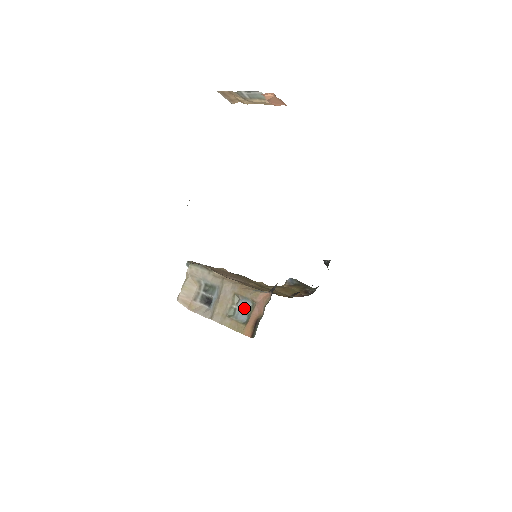
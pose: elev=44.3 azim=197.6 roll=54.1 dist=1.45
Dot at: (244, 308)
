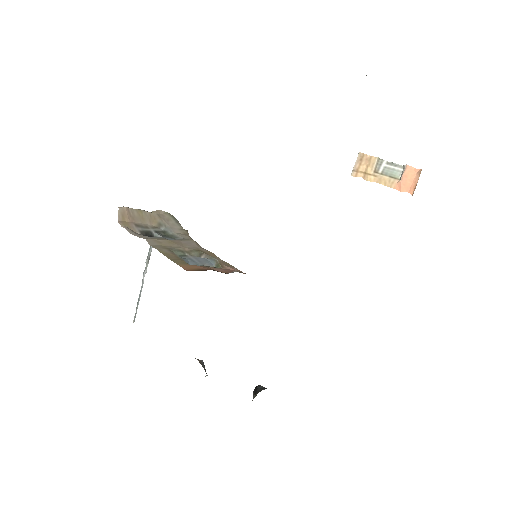
Dot at: (200, 261)
